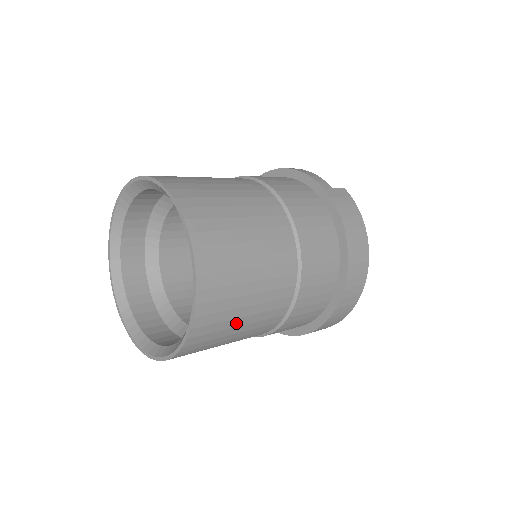
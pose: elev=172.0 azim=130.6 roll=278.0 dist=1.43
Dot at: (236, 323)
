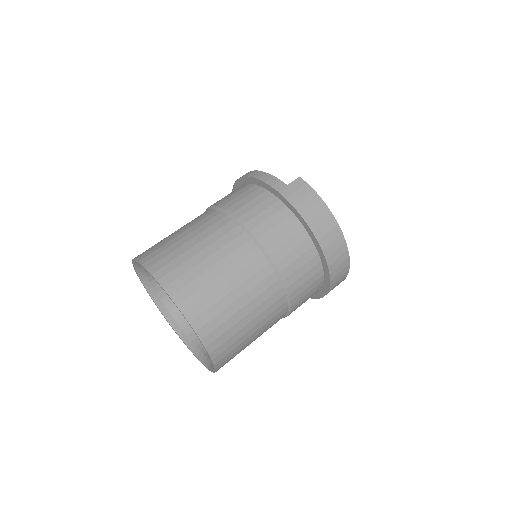
Dot at: (247, 336)
